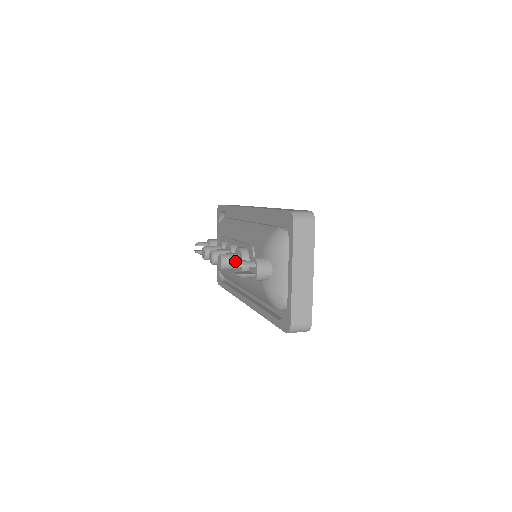
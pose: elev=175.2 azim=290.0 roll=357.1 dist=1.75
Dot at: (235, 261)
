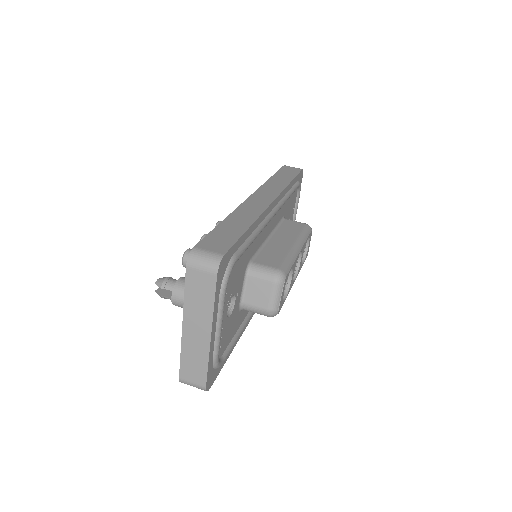
Dot at: occluded
